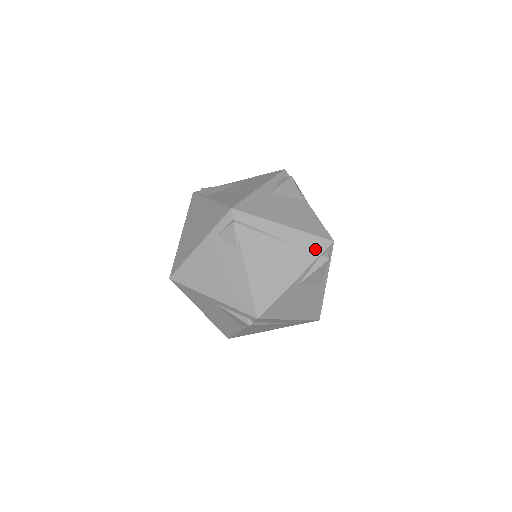
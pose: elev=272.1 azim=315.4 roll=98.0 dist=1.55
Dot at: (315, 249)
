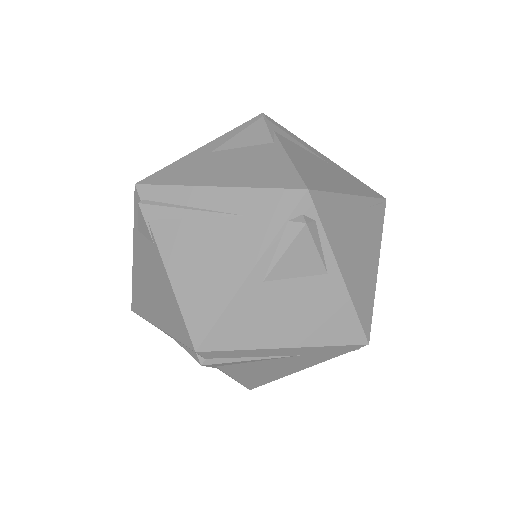
Dot at: (274, 212)
